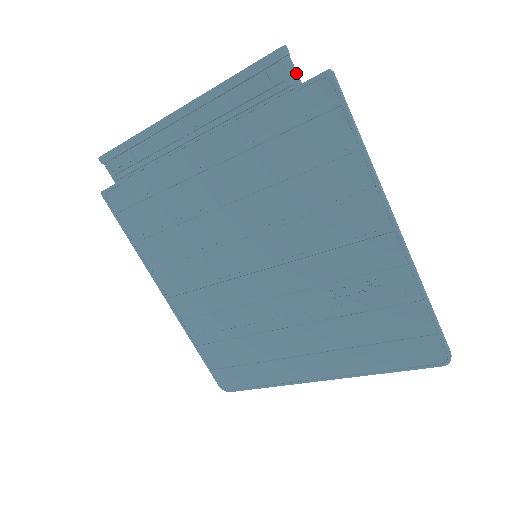
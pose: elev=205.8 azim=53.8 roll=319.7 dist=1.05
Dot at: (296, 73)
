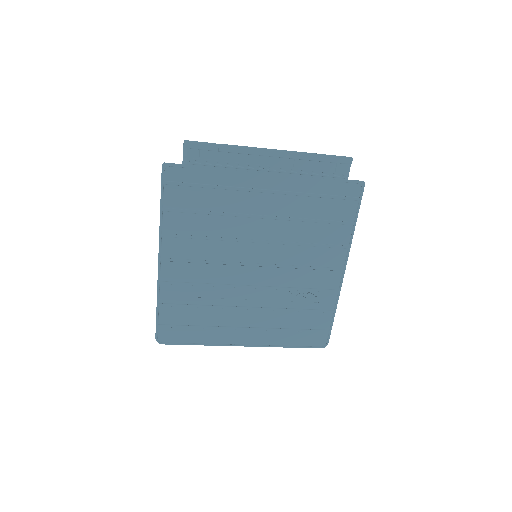
Dot at: occluded
